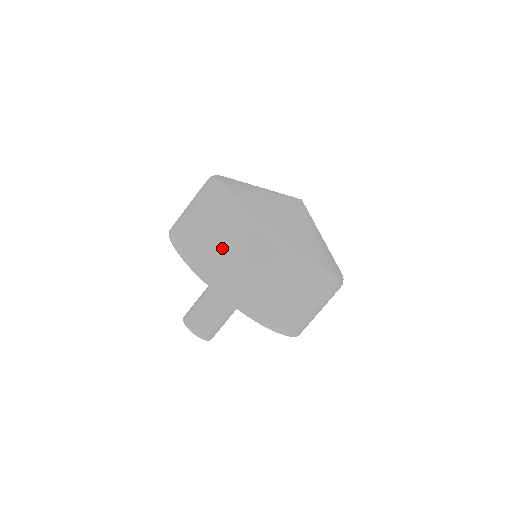
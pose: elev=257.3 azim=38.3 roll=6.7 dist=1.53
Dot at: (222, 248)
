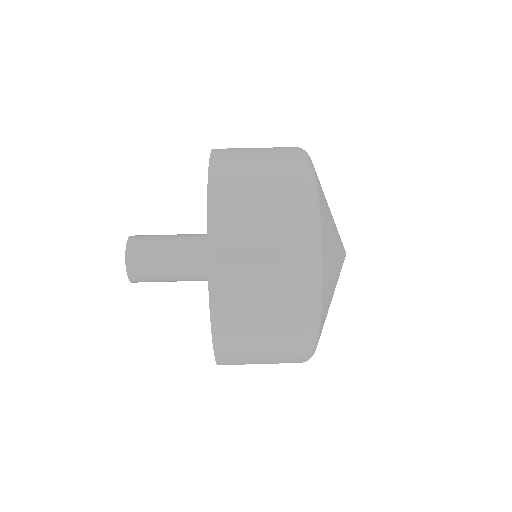
Dot at: (257, 163)
